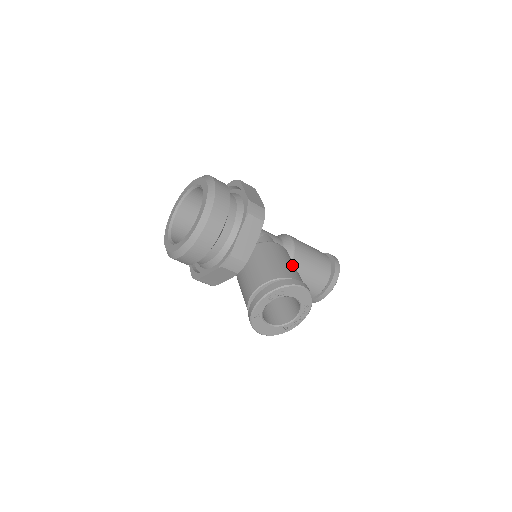
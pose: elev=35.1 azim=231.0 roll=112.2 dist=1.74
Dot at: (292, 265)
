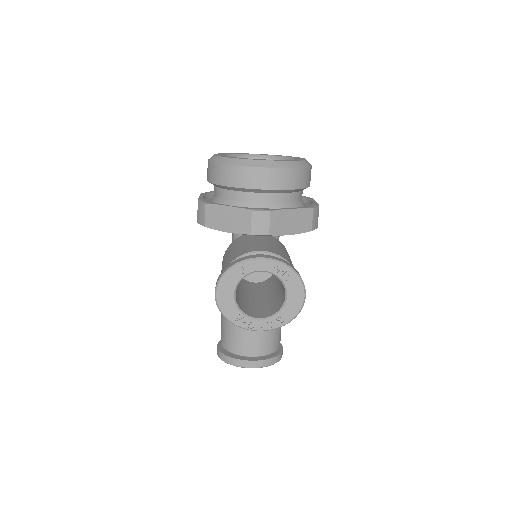
Dot at: occluded
